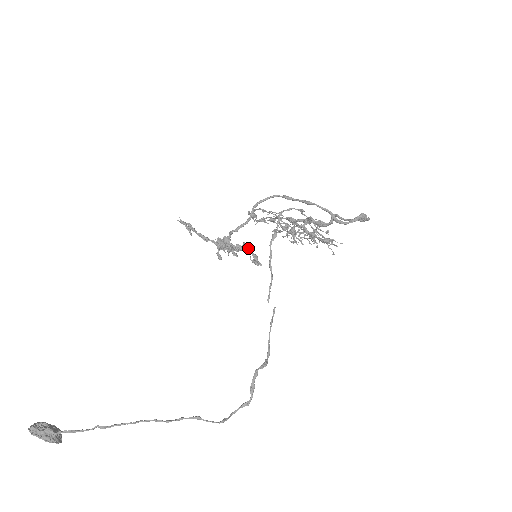
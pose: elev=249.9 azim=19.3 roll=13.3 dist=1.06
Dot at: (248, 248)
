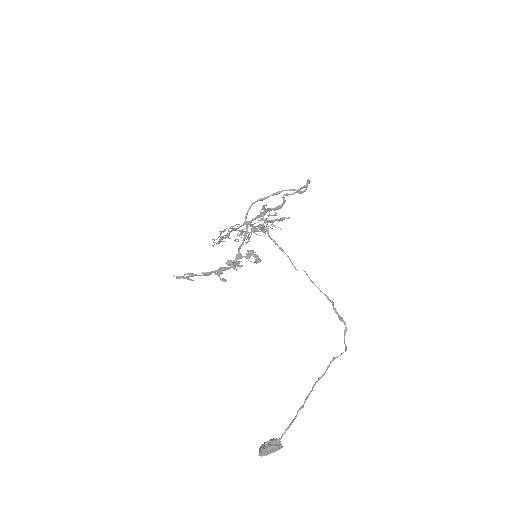
Dot at: (253, 252)
